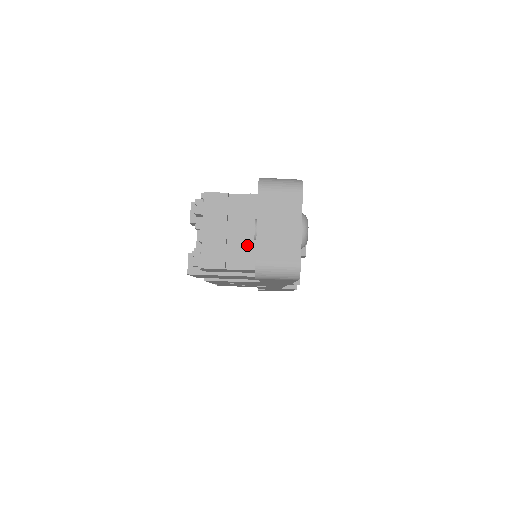
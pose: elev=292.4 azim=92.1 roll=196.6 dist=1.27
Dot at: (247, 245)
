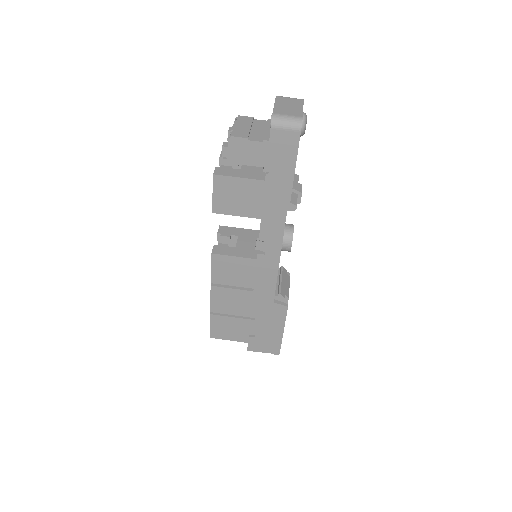
Dot at: (264, 135)
